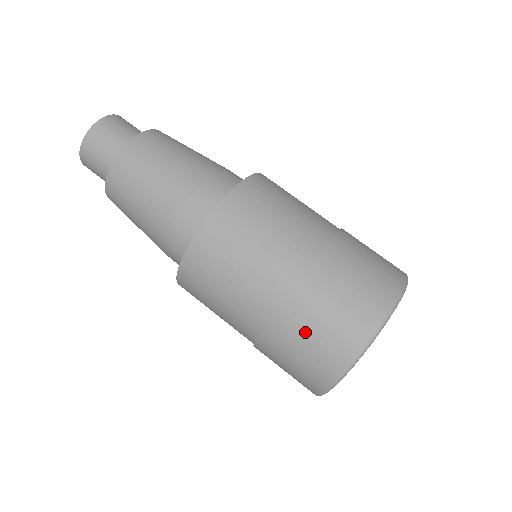
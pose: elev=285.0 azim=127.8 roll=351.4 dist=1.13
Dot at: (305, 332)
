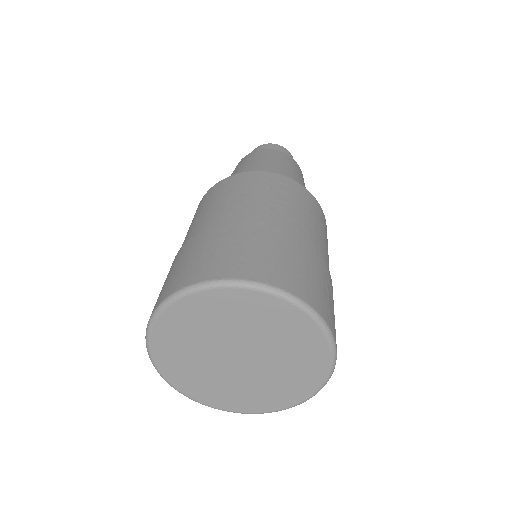
Dot at: (175, 266)
